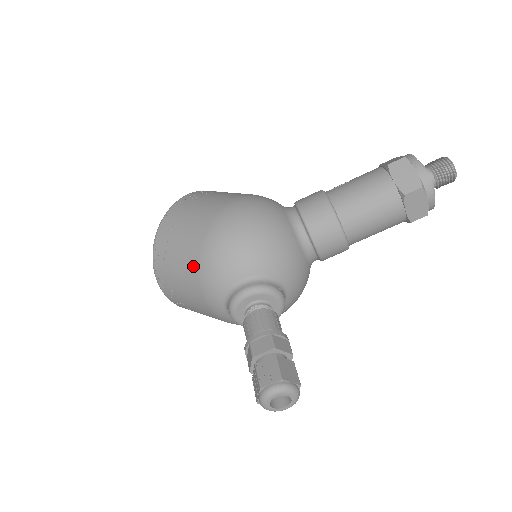
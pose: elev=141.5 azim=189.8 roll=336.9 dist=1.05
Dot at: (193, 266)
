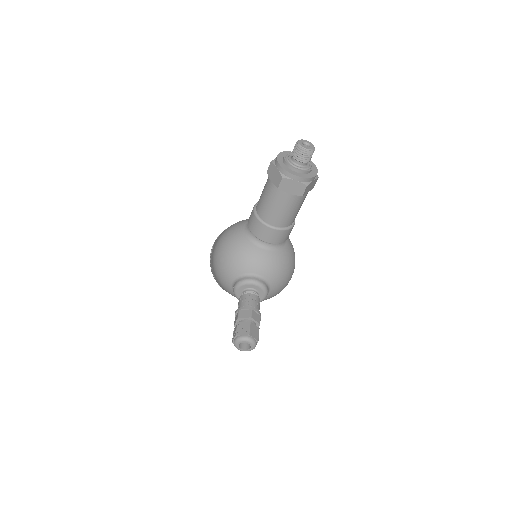
Dot at: (219, 283)
